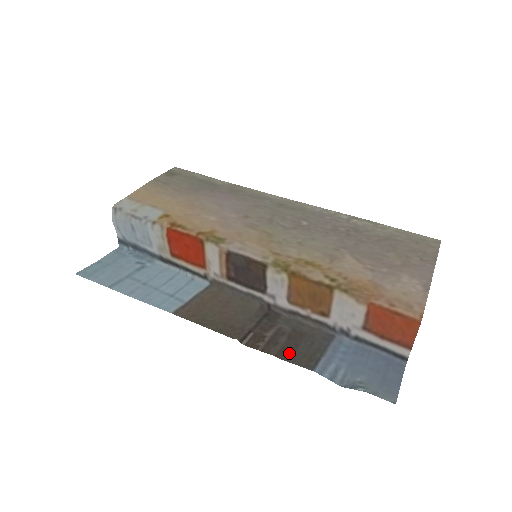
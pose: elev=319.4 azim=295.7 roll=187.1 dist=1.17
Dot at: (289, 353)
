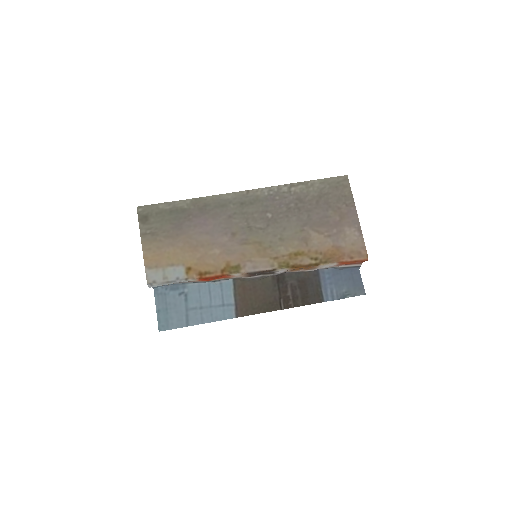
Dot at: (307, 299)
